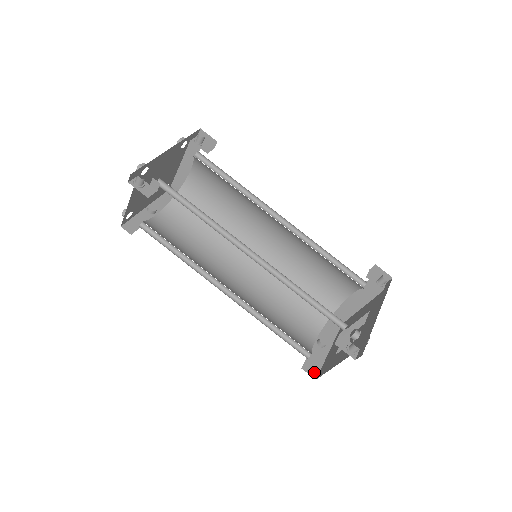
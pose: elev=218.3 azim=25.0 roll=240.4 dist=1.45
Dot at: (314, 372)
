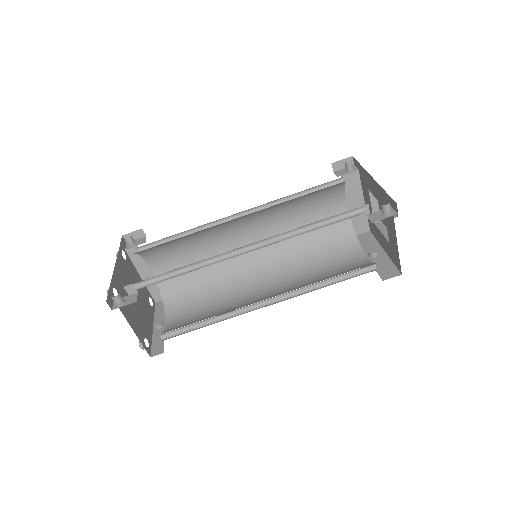
Dot at: (394, 273)
